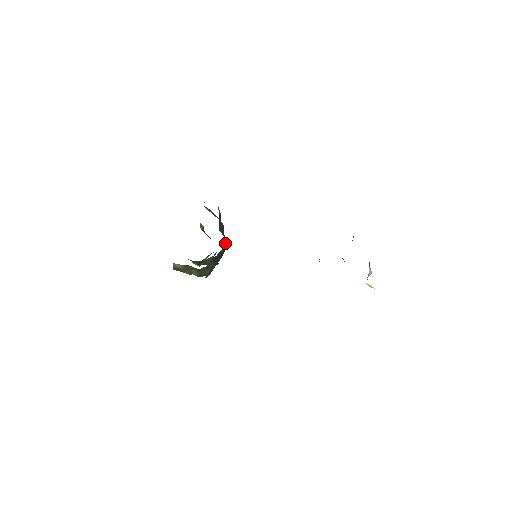
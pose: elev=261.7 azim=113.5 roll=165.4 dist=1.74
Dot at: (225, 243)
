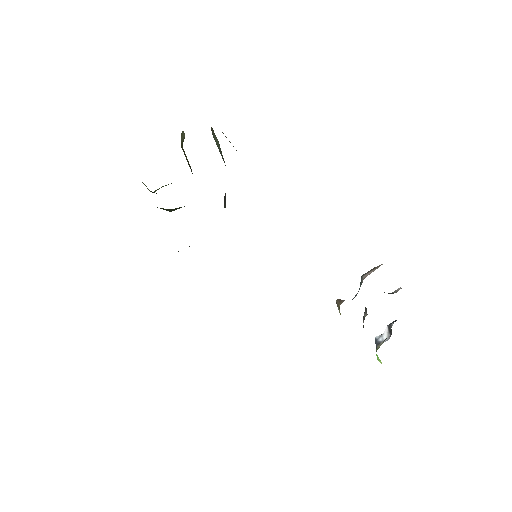
Dot at: occluded
